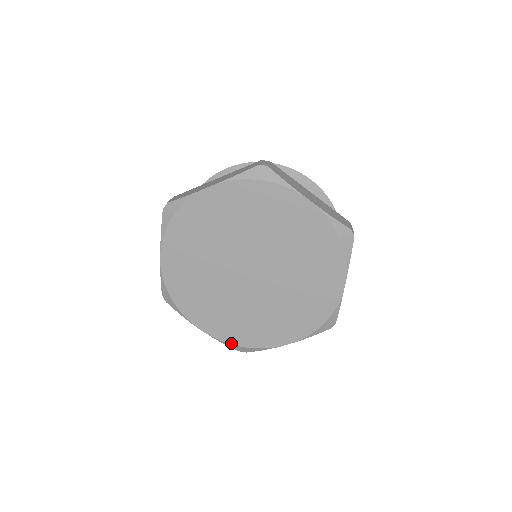
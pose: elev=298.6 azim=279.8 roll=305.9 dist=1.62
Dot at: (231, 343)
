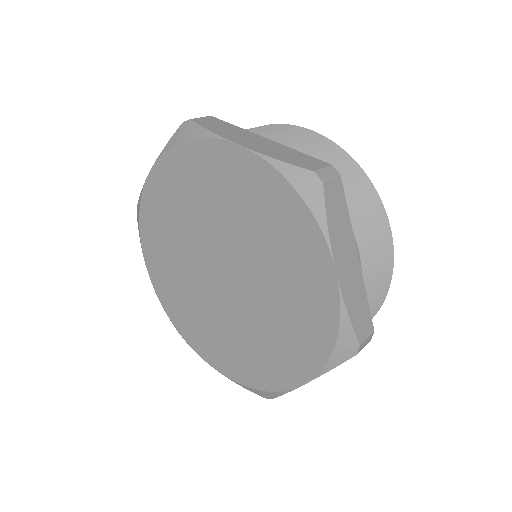
Dot at: (166, 311)
